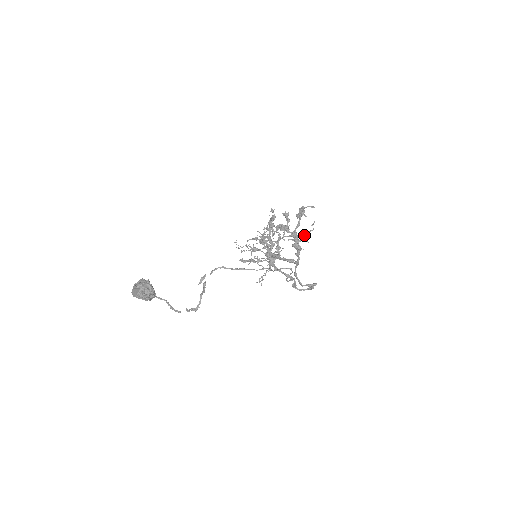
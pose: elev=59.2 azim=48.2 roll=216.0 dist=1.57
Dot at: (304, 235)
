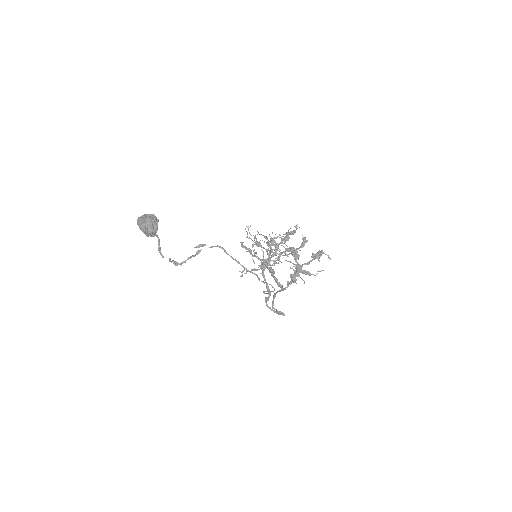
Dot at: (306, 274)
